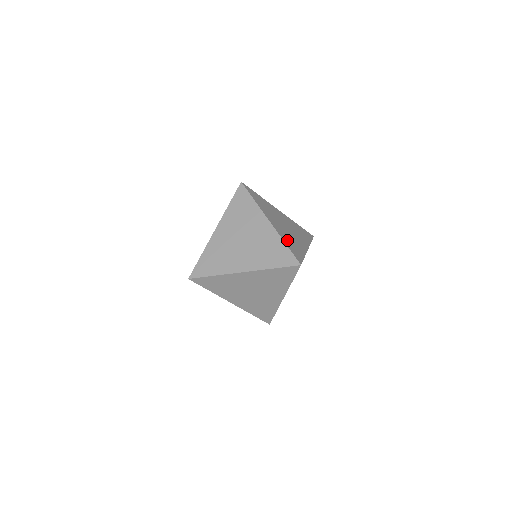
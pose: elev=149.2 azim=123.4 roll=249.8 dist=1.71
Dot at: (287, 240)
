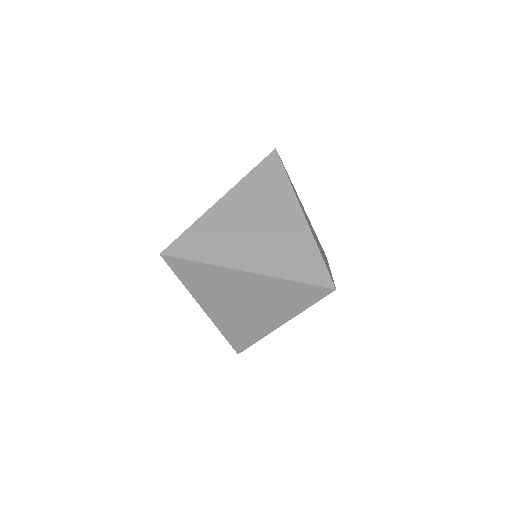
Dot at: (319, 248)
